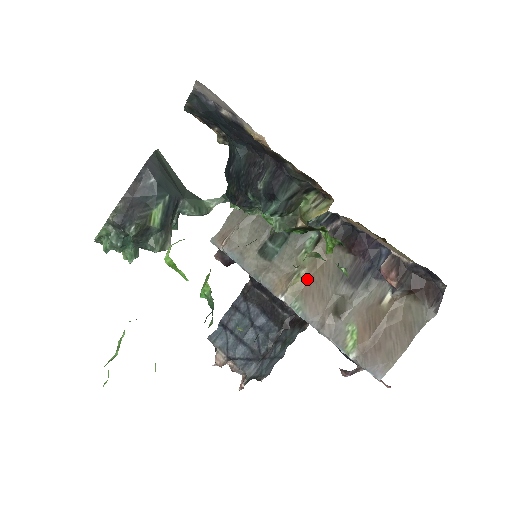
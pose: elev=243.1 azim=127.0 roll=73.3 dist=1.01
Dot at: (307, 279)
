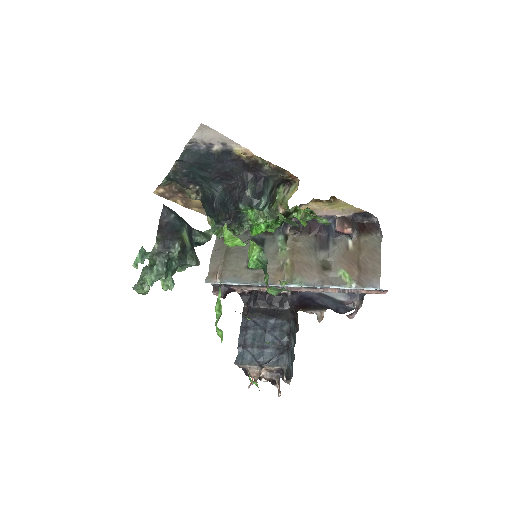
Dot at: (293, 263)
